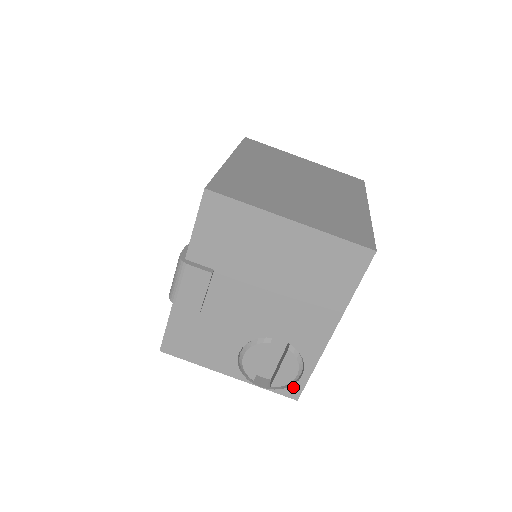
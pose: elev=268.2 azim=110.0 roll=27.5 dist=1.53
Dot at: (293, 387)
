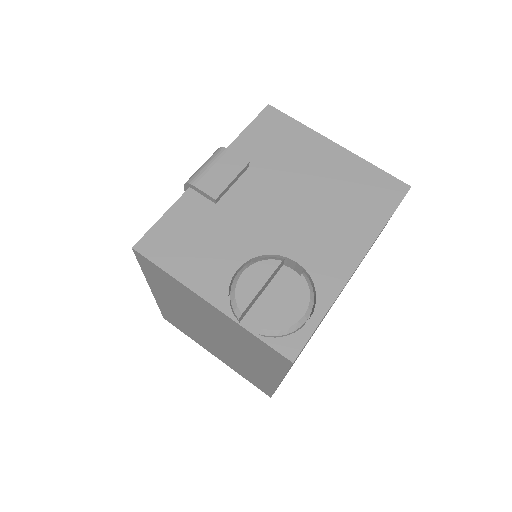
Dot at: (293, 337)
